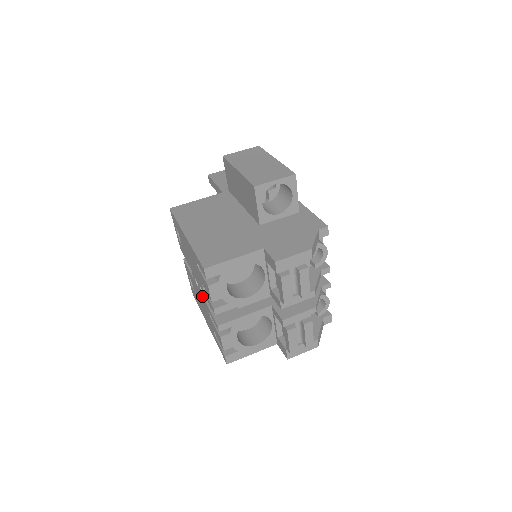
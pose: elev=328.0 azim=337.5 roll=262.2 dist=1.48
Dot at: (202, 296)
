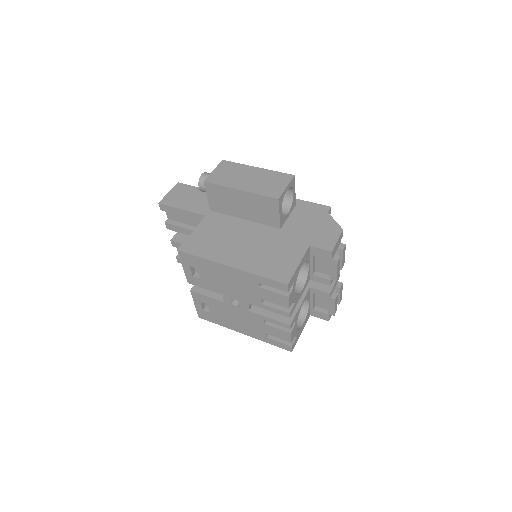
Dot at: (249, 311)
